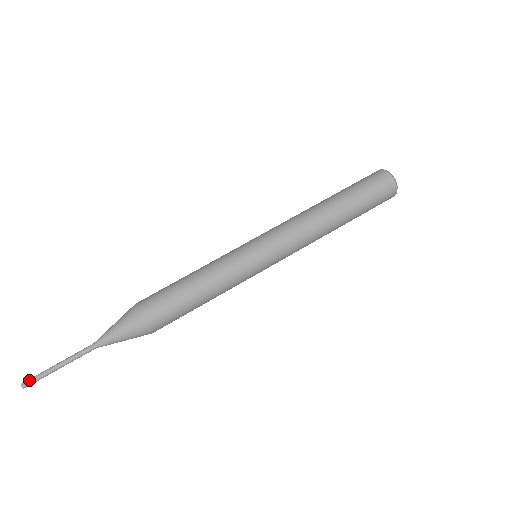
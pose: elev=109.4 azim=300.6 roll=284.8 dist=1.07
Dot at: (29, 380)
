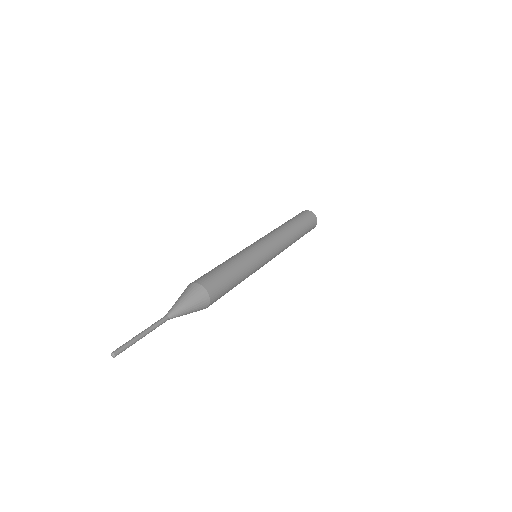
Dot at: (120, 348)
